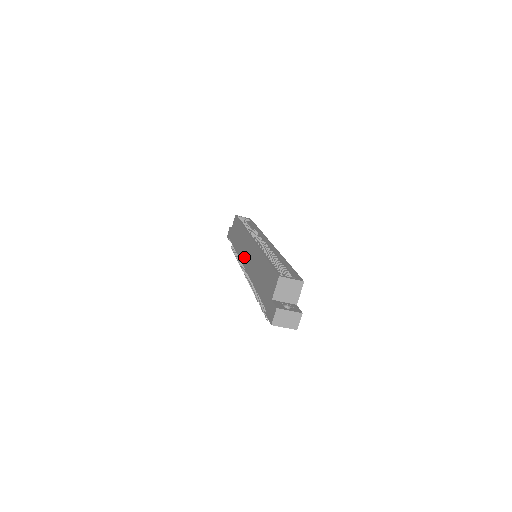
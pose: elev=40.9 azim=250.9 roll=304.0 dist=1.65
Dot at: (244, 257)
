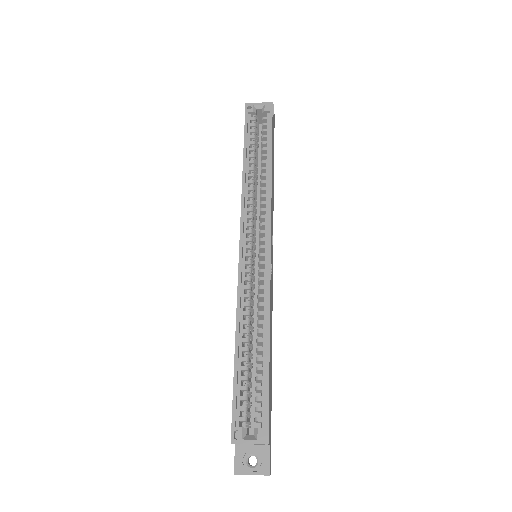
Dot at: occluded
